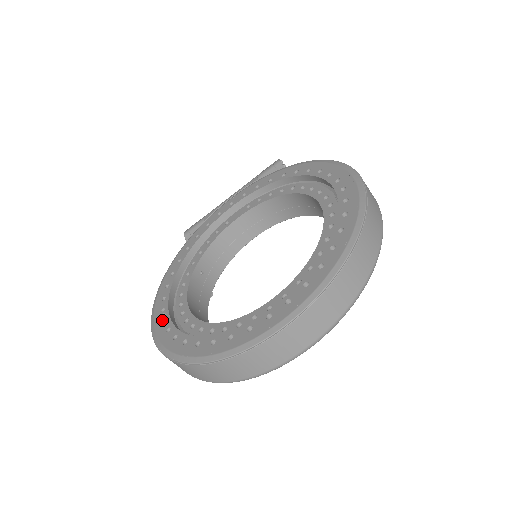
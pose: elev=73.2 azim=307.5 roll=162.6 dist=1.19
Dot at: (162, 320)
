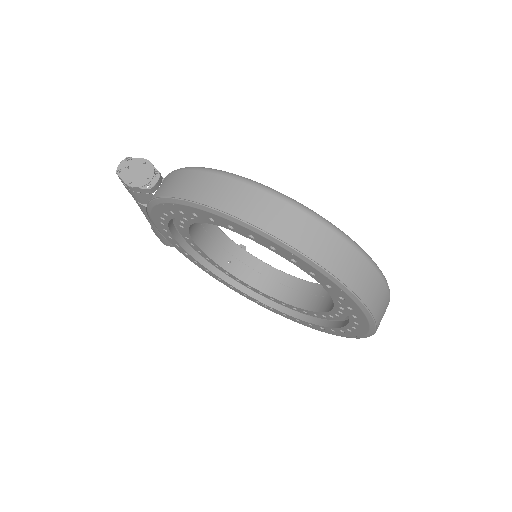
Dot at: (269, 309)
